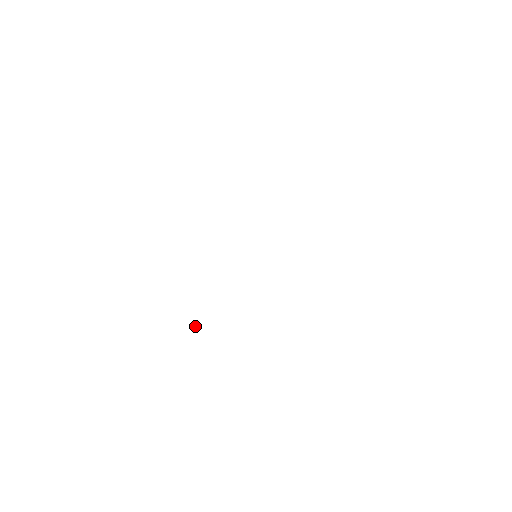
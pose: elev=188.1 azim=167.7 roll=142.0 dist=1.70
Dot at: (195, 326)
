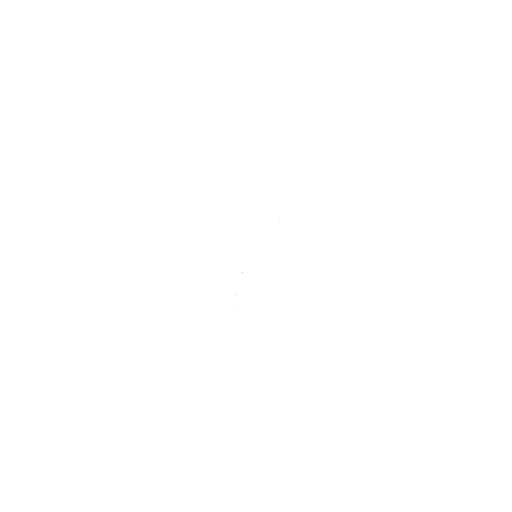
Dot at: occluded
